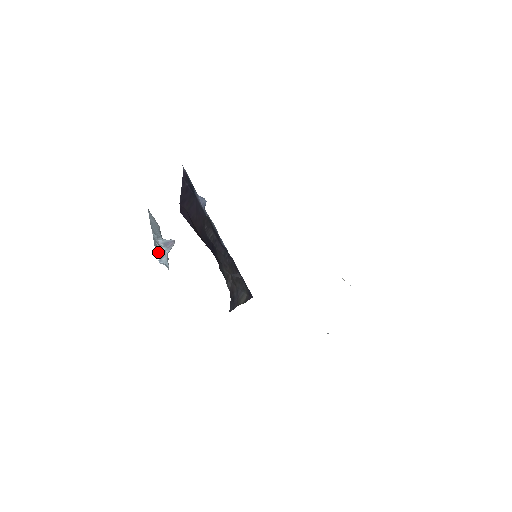
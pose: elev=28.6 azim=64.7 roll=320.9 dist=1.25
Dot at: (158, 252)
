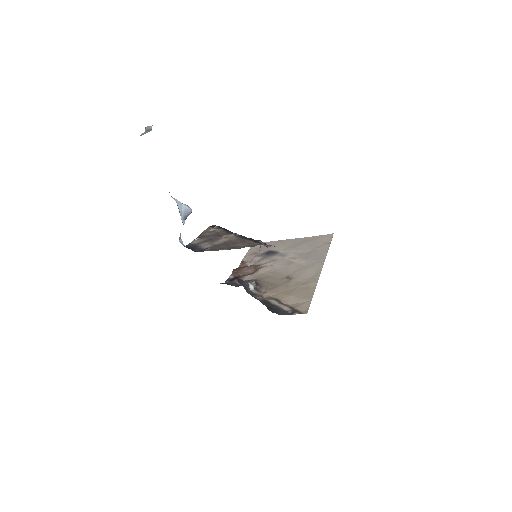
Dot at: occluded
